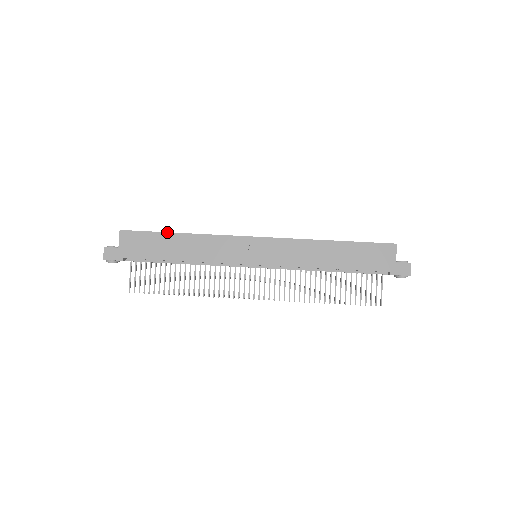
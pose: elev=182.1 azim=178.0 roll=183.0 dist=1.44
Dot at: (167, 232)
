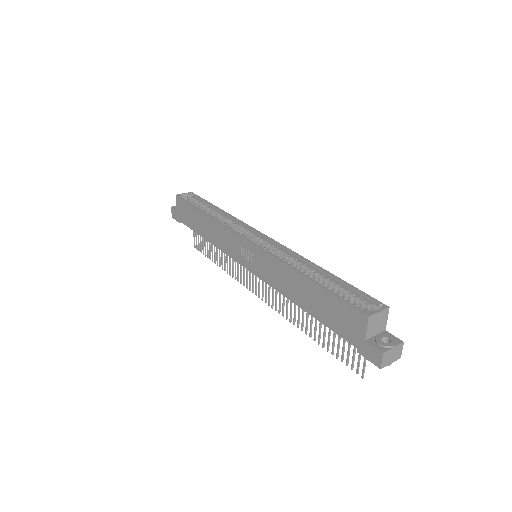
Dot at: (196, 208)
